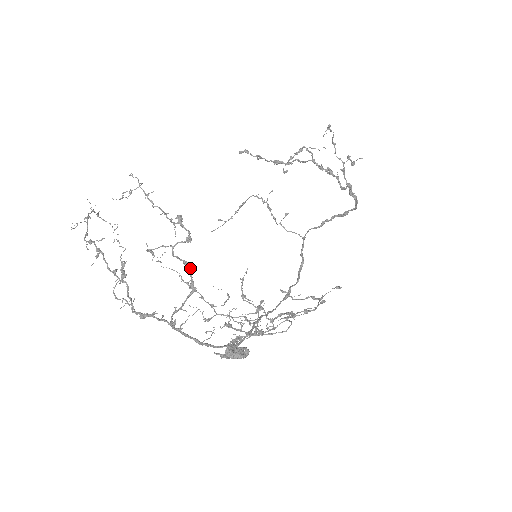
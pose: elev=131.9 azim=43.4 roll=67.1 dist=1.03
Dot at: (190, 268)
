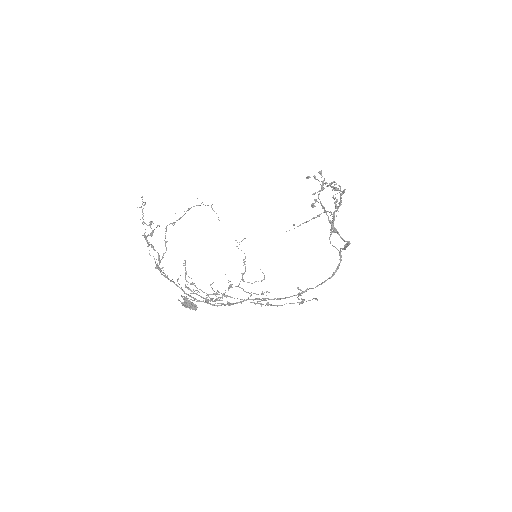
Dot at: (153, 249)
